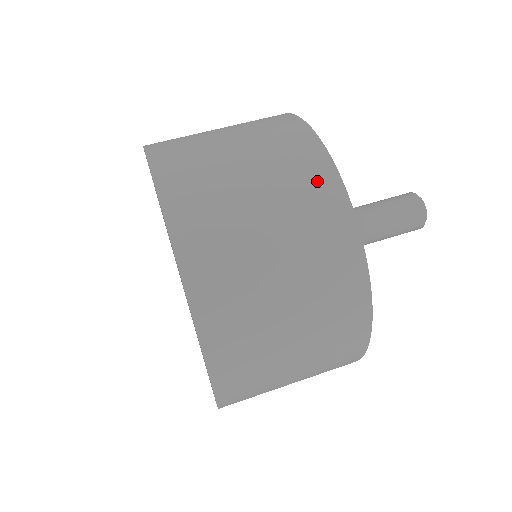
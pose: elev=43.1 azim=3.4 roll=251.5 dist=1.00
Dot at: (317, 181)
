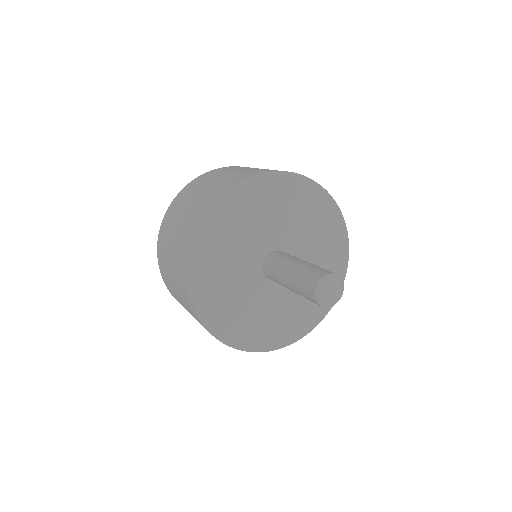
Dot at: (188, 302)
